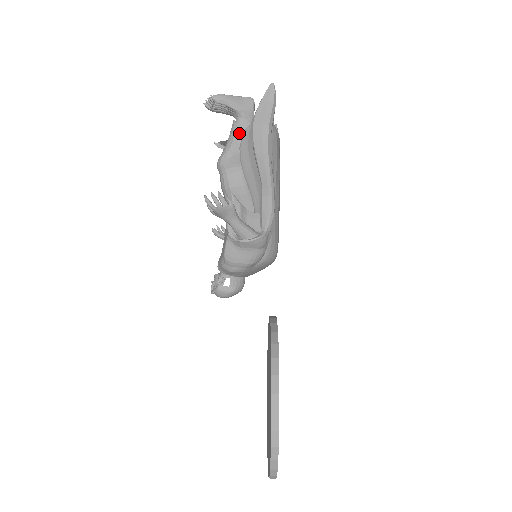
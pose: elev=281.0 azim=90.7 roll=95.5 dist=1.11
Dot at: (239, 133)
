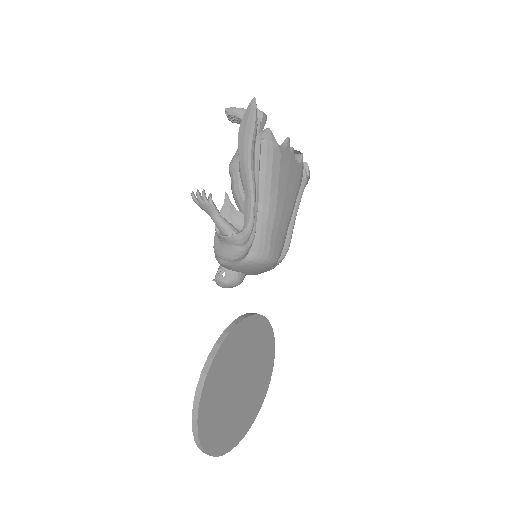
Dot at: occluded
